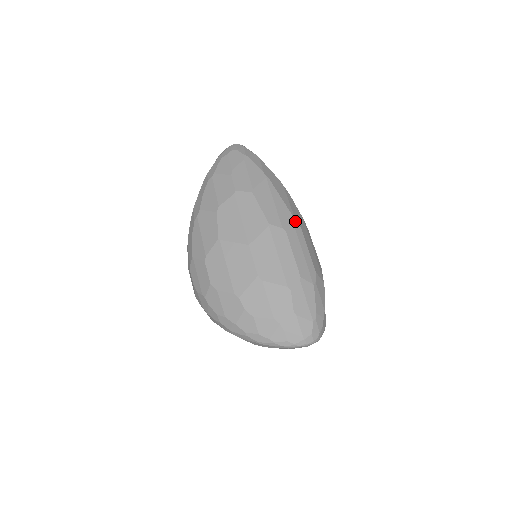
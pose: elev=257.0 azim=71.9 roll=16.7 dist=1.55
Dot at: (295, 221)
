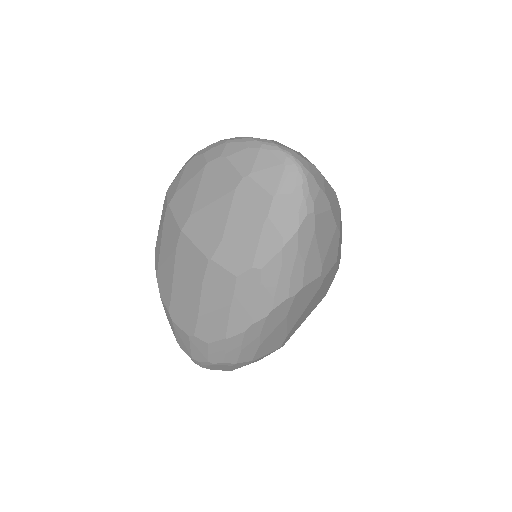
Dot at: occluded
